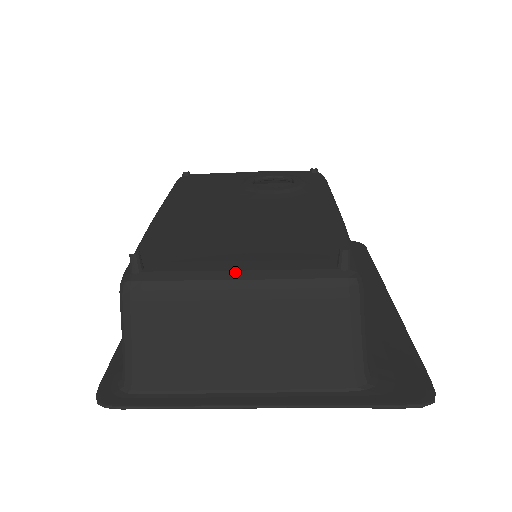
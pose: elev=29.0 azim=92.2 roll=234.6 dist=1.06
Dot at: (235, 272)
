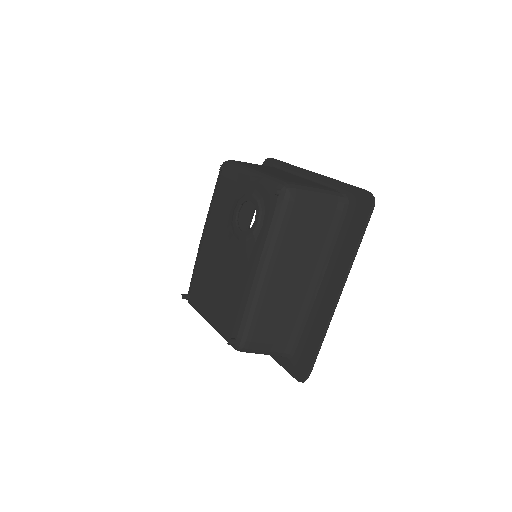
Dot at: (208, 320)
